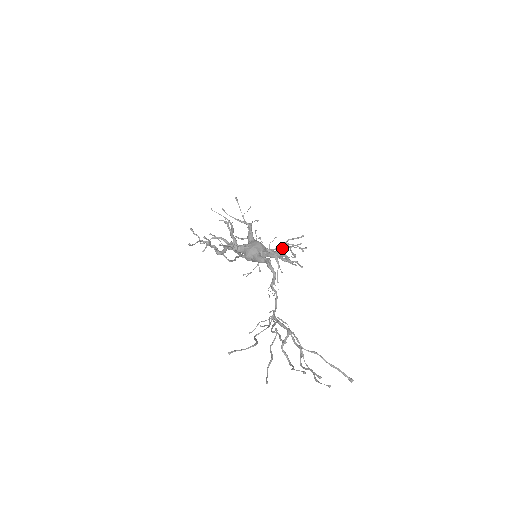
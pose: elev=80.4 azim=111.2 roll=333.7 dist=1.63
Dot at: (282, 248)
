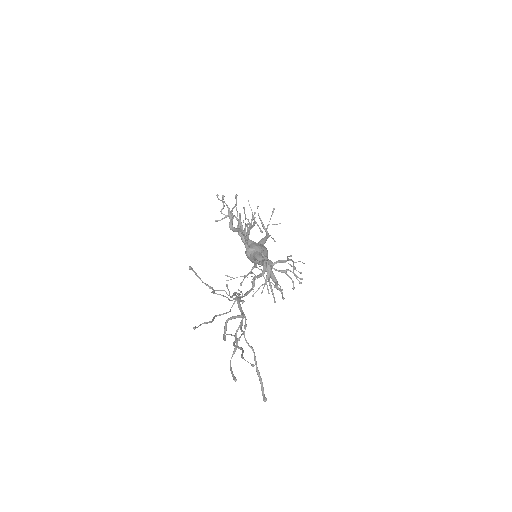
Dot at: occluded
